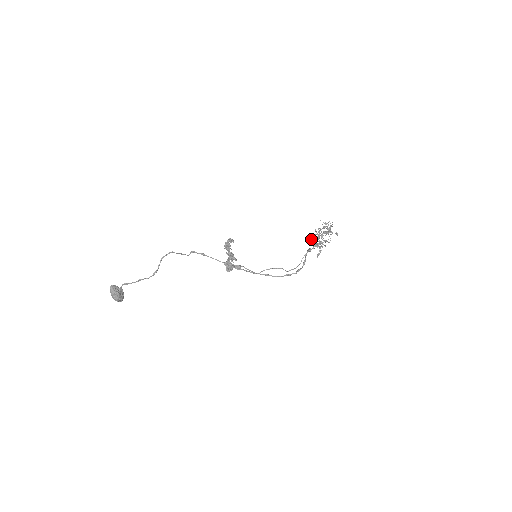
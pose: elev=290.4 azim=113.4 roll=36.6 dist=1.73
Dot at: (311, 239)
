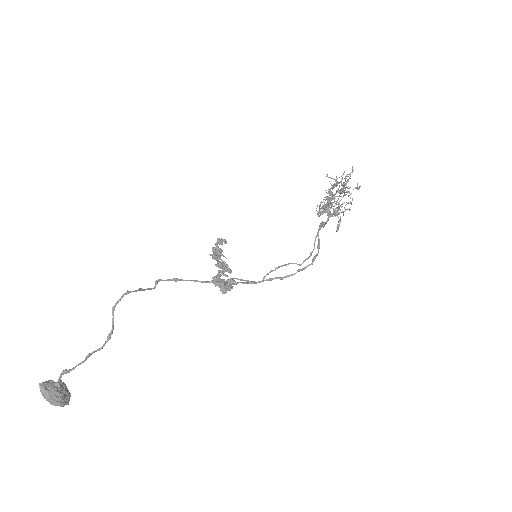
Dot at: (324, 207)
